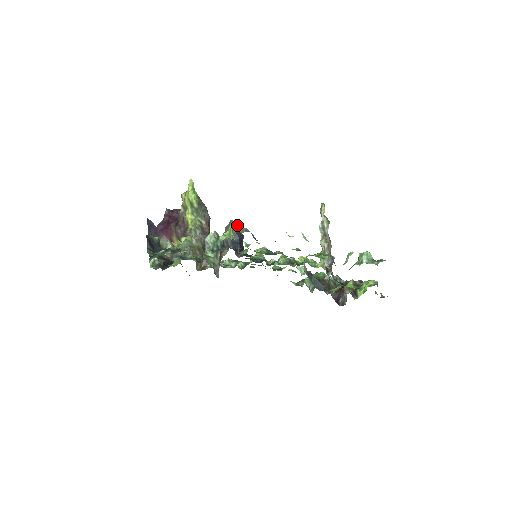
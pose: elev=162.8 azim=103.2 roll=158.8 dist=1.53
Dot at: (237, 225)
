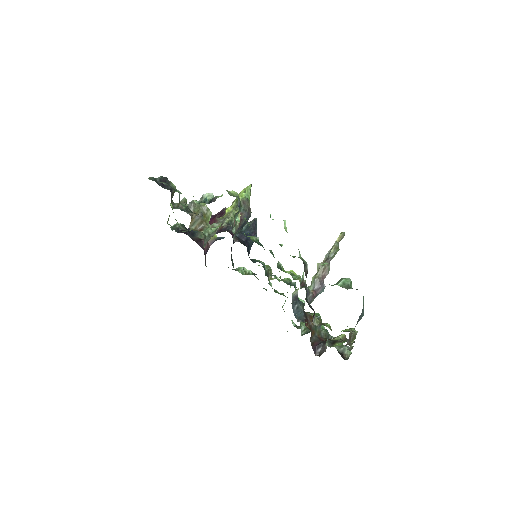
Dot at: (235, 194)
